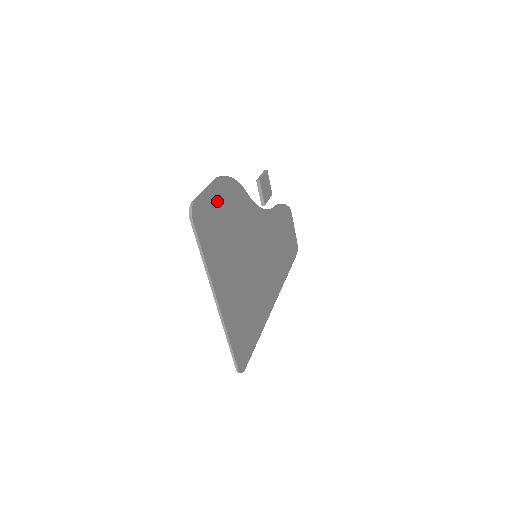
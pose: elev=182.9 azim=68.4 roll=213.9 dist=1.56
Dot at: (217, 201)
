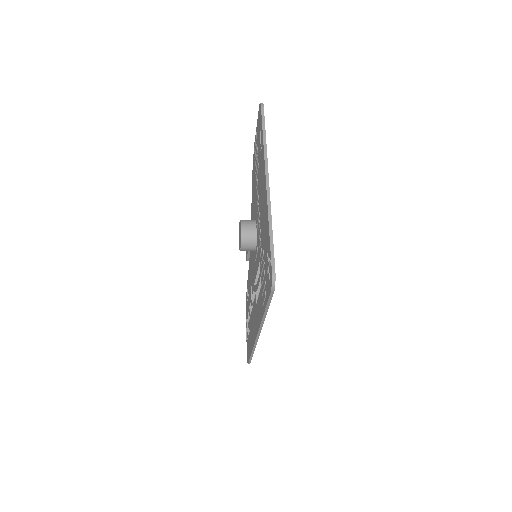
Dot at: occluded
